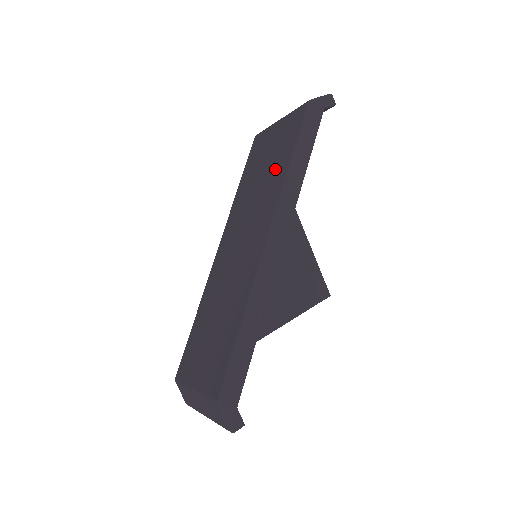
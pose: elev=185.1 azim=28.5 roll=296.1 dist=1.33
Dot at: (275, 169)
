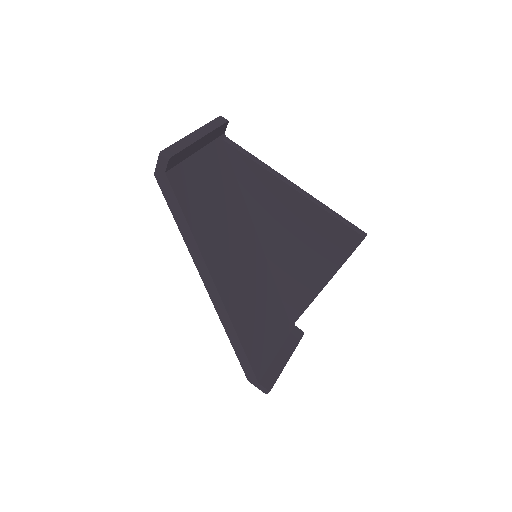
Dot at: occluded
